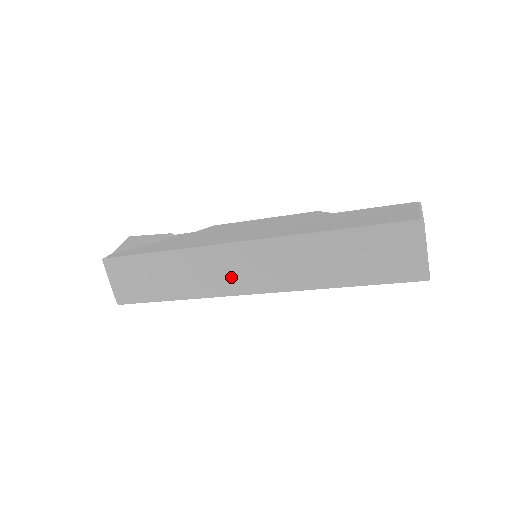
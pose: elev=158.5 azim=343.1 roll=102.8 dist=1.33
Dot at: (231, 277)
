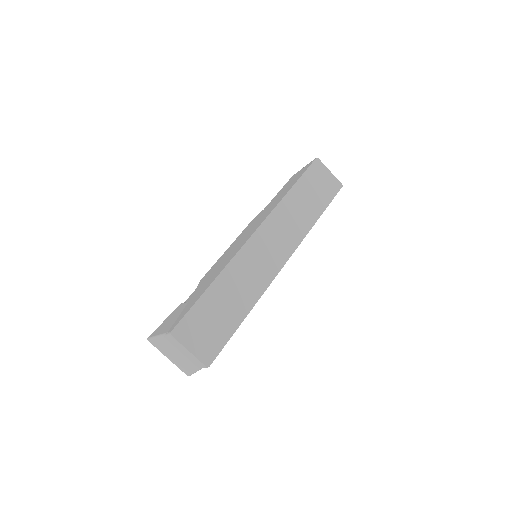
Dot at: (266, 262)
